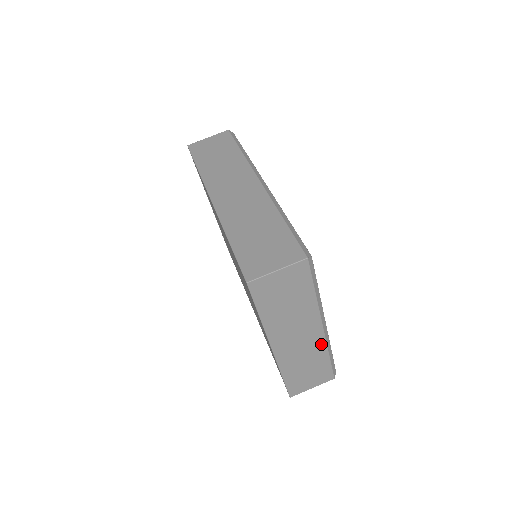
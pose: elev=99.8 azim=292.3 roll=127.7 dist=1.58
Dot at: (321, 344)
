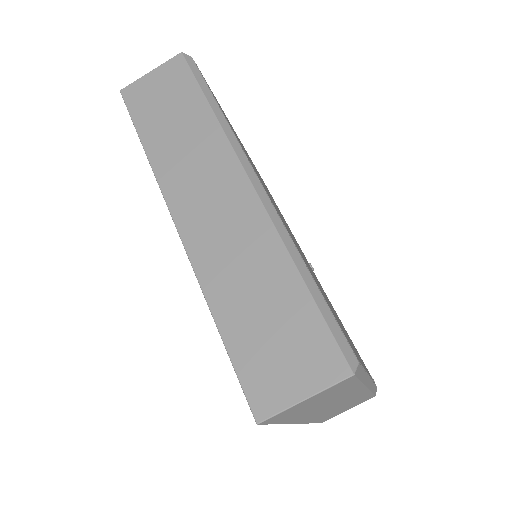
Dot at: (363, 394)
